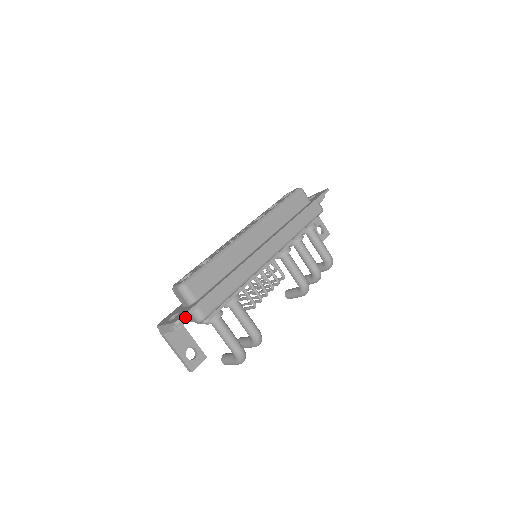
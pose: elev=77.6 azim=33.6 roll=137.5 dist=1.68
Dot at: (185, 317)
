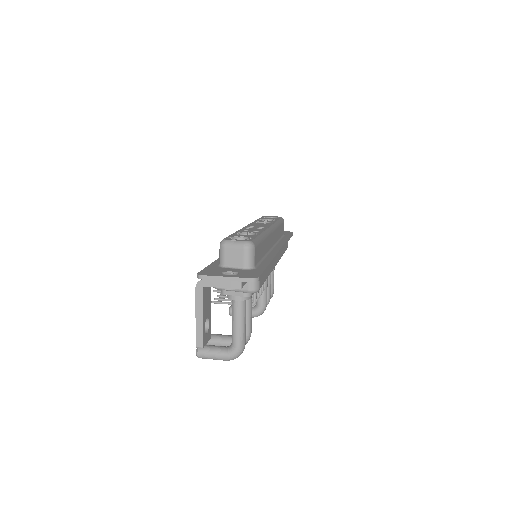
Dot at: (260, 278)
